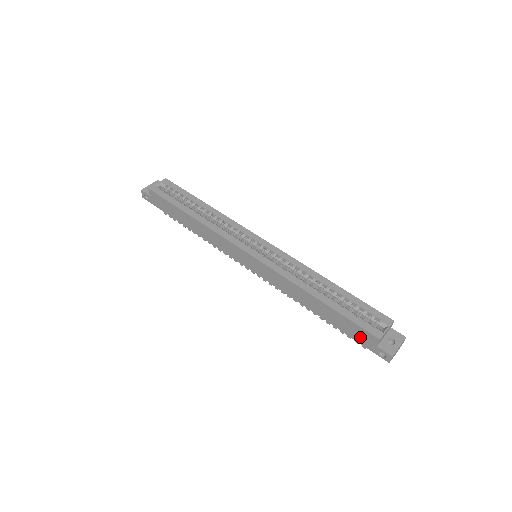
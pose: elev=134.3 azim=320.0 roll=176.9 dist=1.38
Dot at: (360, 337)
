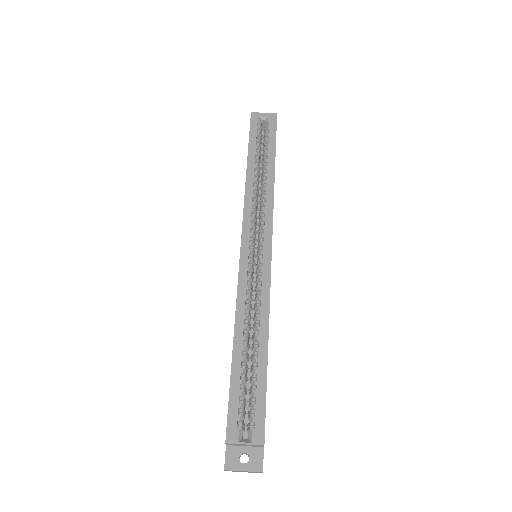
Dot at: occluded
